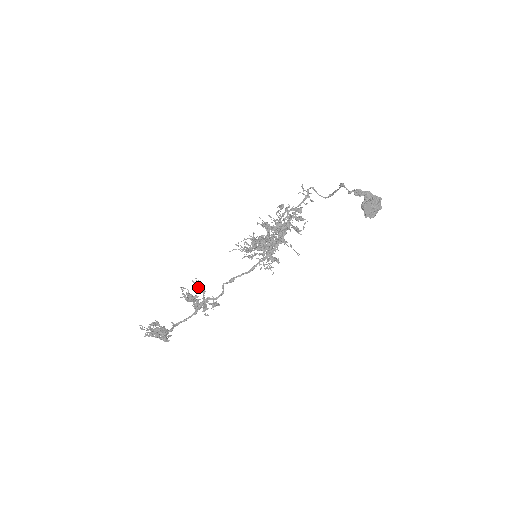
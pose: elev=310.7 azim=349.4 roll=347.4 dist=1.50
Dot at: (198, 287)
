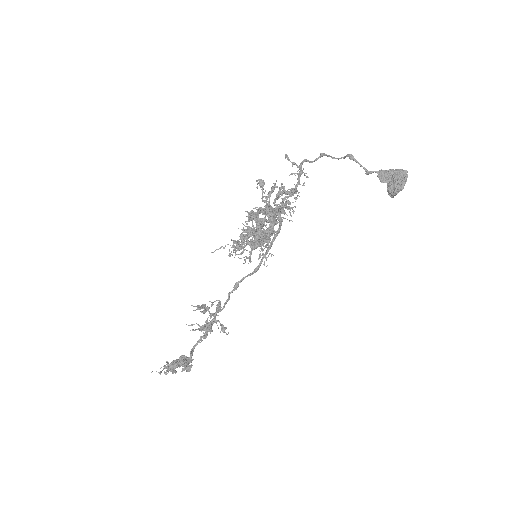
Dot at: (203, 312)
